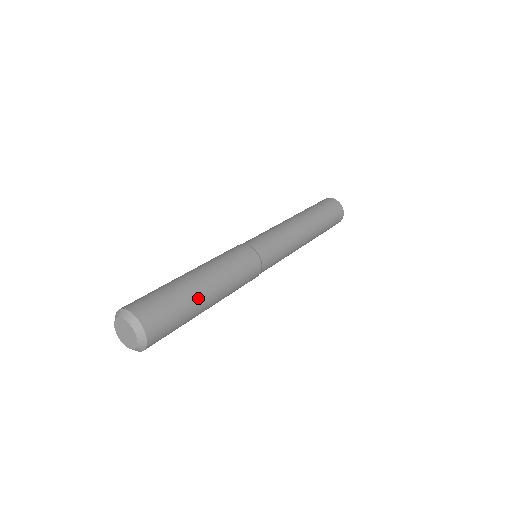
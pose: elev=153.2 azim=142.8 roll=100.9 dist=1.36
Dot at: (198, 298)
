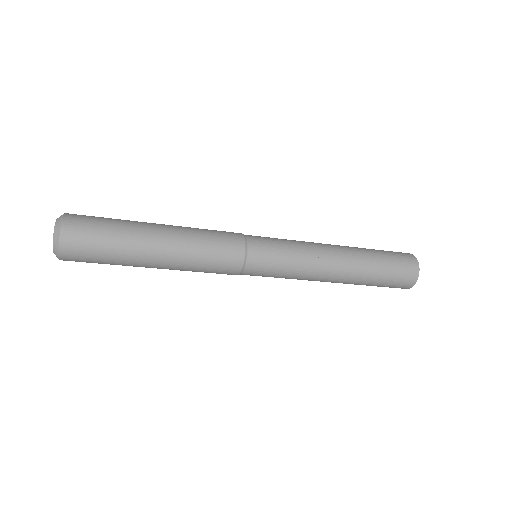
Dot at: (140, 222)
